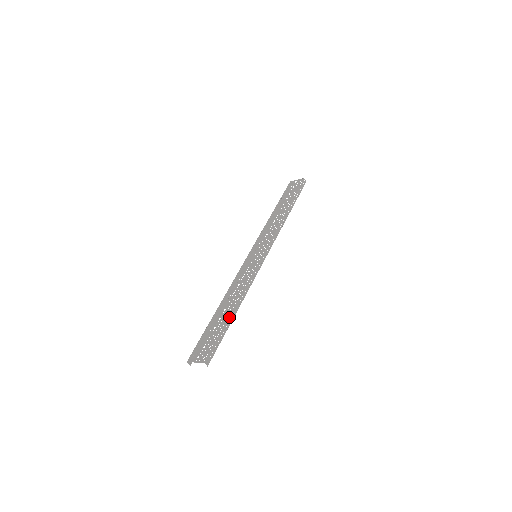
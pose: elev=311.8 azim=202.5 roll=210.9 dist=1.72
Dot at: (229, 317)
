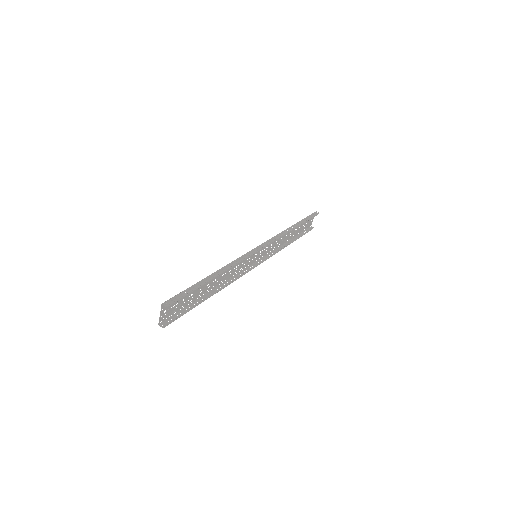
Dot at: (203, 279)
